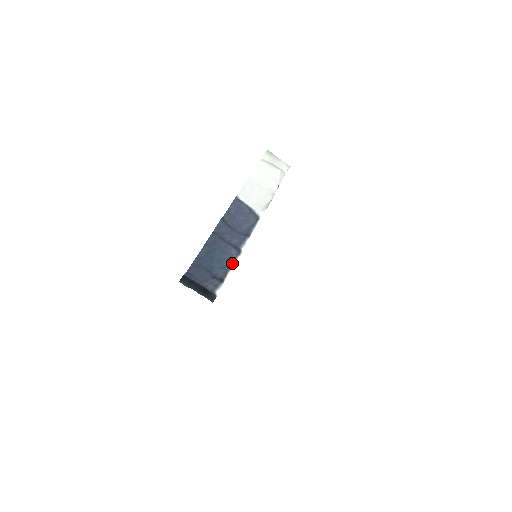
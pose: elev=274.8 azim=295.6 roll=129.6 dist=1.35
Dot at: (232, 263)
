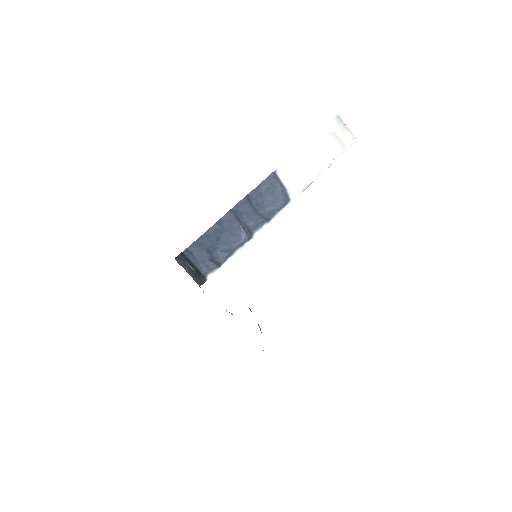
Dot at: (237, 248)
